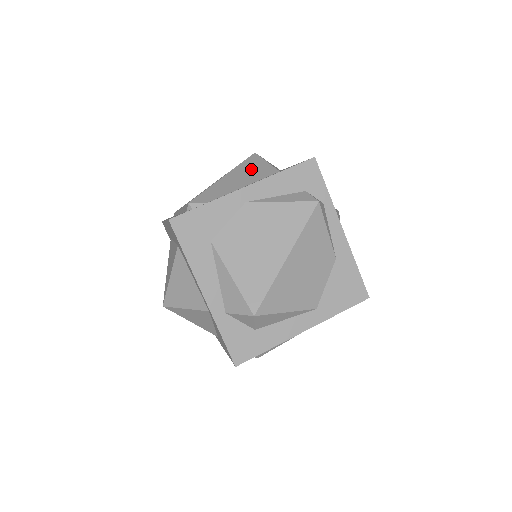
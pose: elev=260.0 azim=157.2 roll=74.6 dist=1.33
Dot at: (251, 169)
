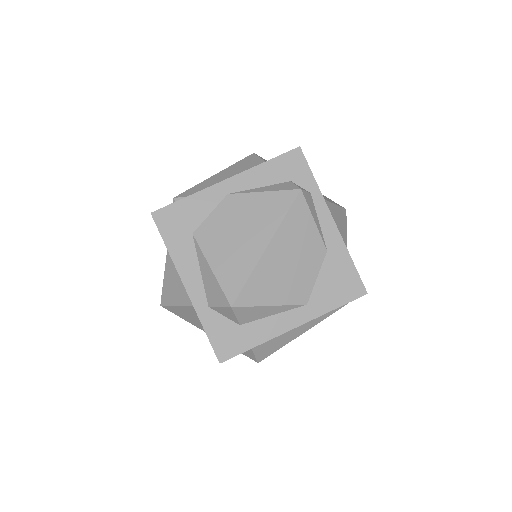
Dot at: (244, 166)
